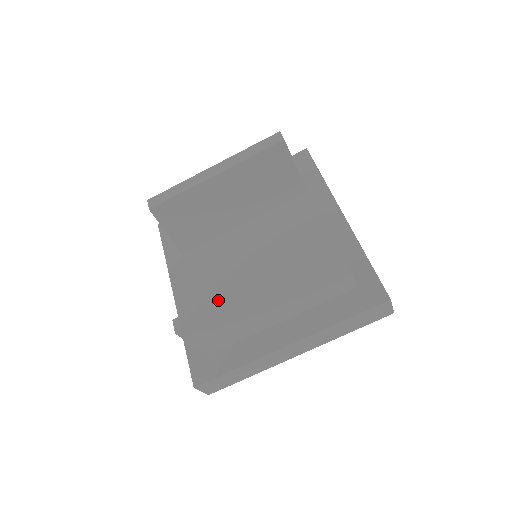
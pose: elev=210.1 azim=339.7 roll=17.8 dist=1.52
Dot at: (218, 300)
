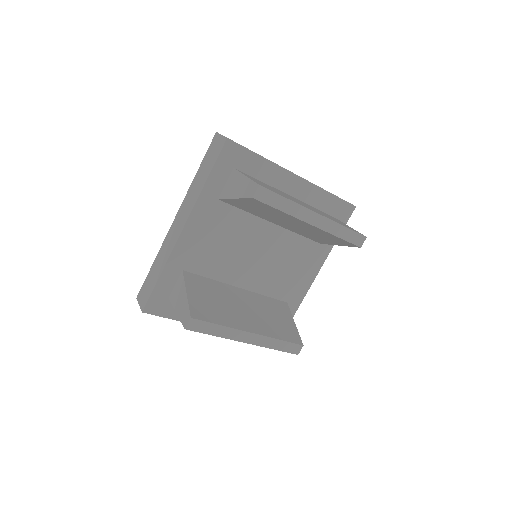
Dot at: (227, 328)
